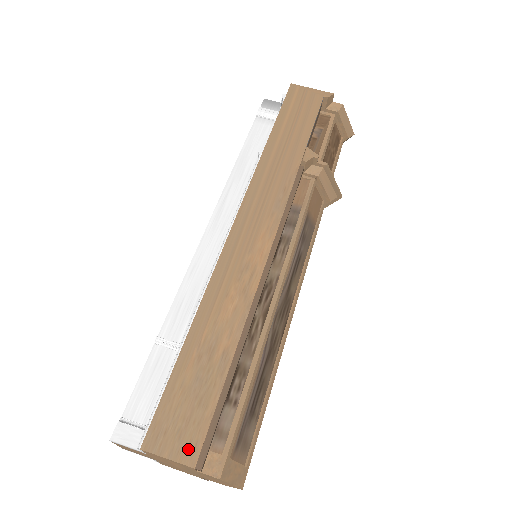
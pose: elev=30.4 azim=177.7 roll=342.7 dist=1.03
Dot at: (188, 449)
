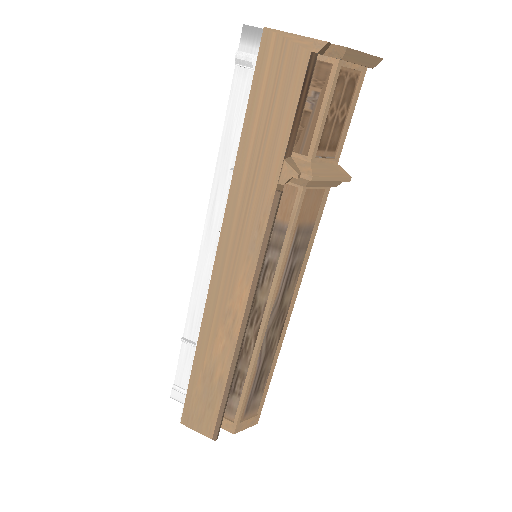
Dot at: (206, 429)
